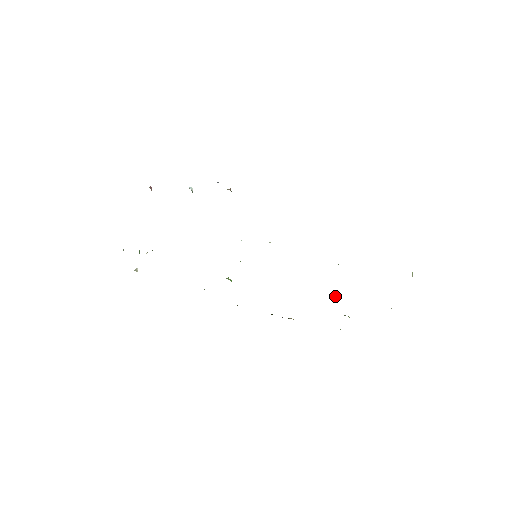
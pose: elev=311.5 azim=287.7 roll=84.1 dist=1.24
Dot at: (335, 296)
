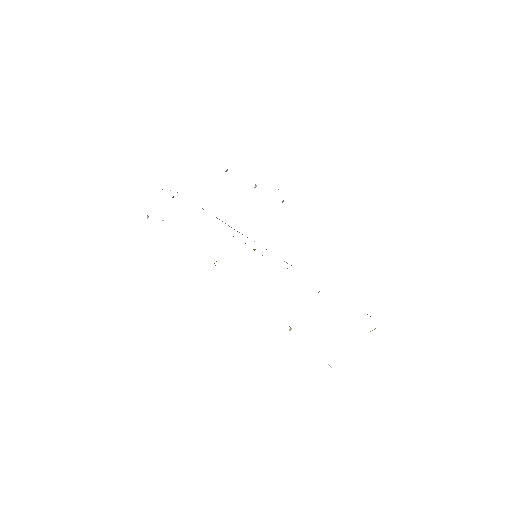
Dot at: (289, 326)
